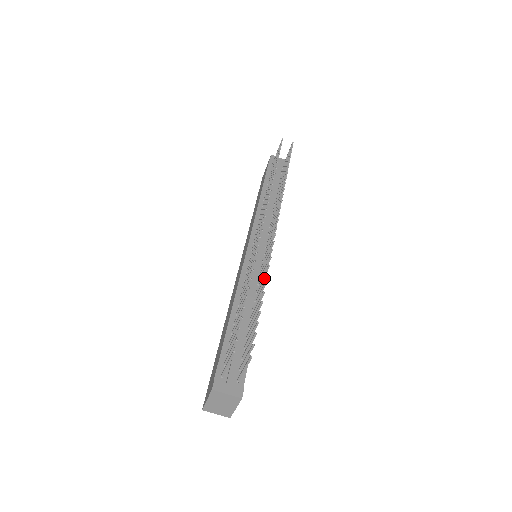
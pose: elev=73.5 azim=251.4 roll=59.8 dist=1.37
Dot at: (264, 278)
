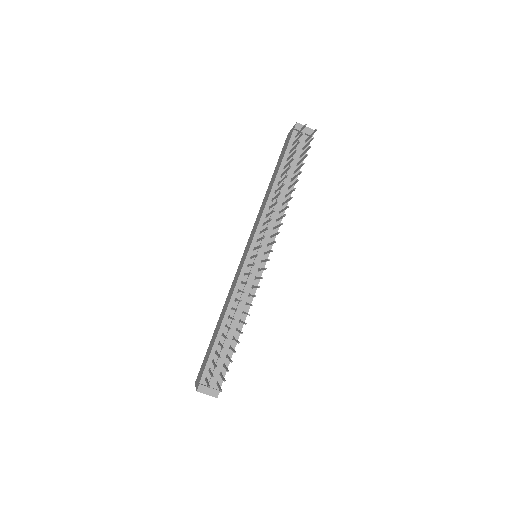
Dot at: (247, 314)
